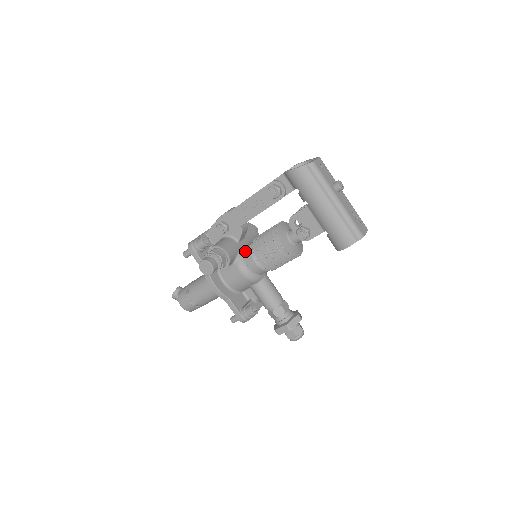
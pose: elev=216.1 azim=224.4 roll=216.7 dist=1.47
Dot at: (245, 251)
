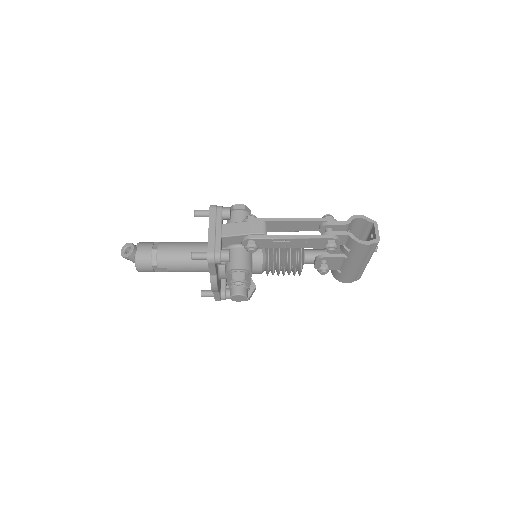
Dot at: (256, 260)
